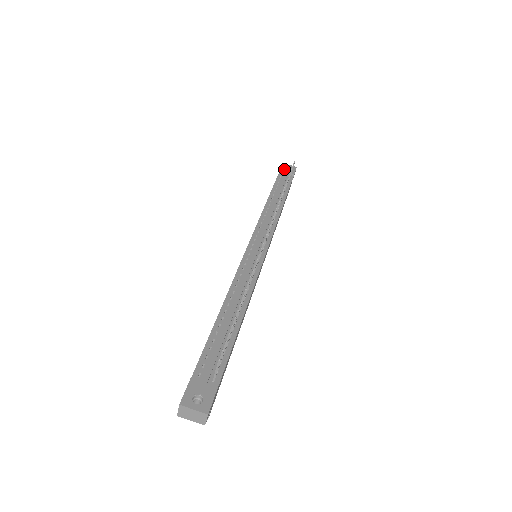
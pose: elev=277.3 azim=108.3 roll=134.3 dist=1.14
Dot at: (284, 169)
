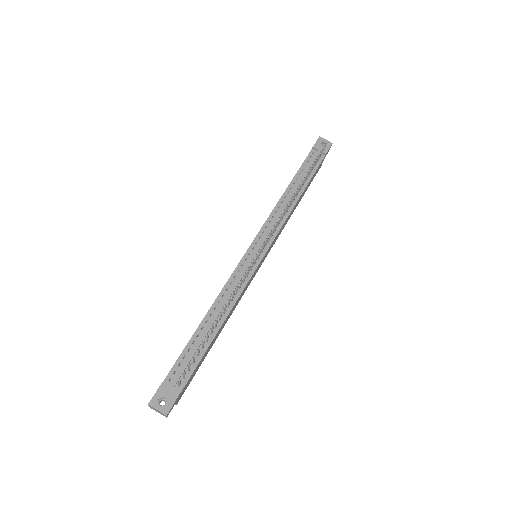
Dot at: (317, 146)
